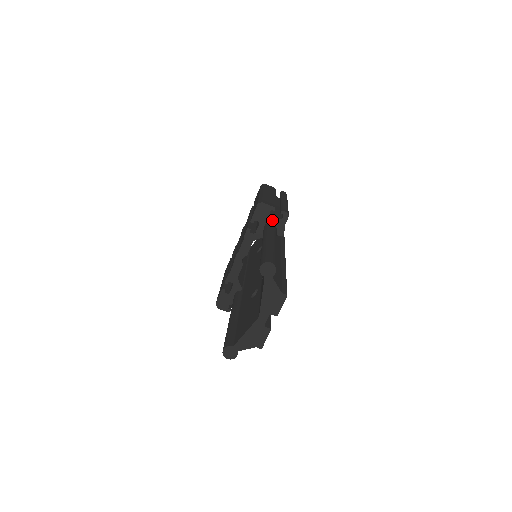
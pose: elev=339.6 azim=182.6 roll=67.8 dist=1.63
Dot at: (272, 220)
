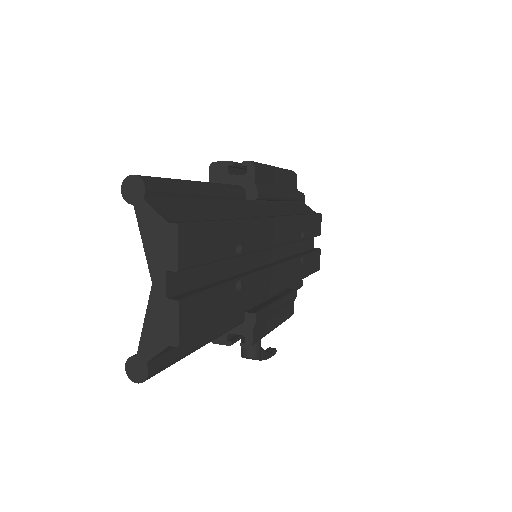
Dot at: (235, 181)
